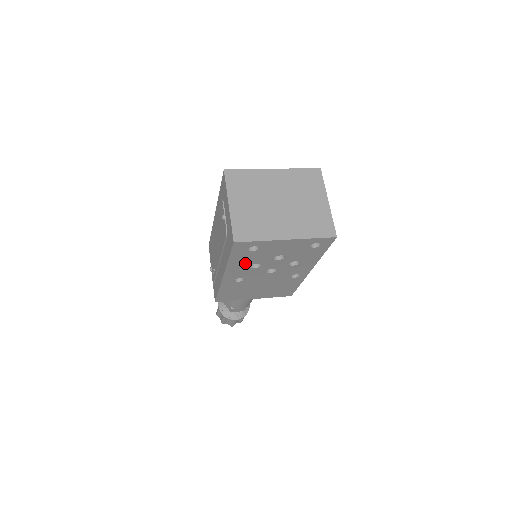
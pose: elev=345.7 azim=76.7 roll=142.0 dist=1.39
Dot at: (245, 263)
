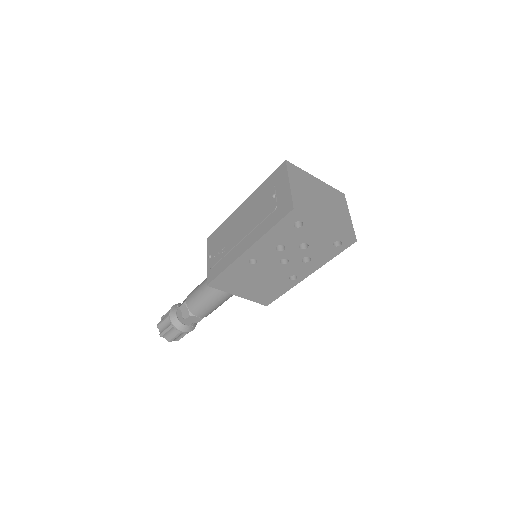
Dot at: (277, 240)
